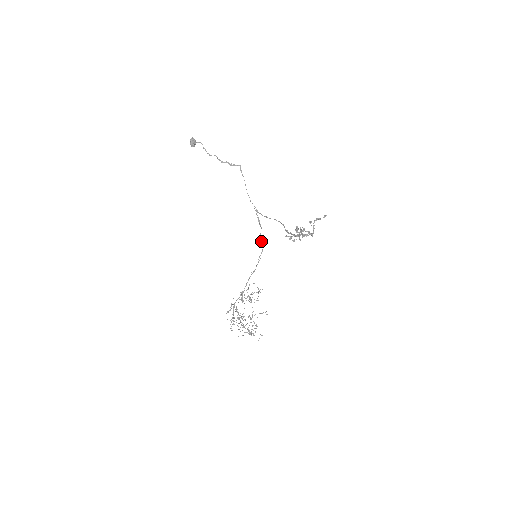
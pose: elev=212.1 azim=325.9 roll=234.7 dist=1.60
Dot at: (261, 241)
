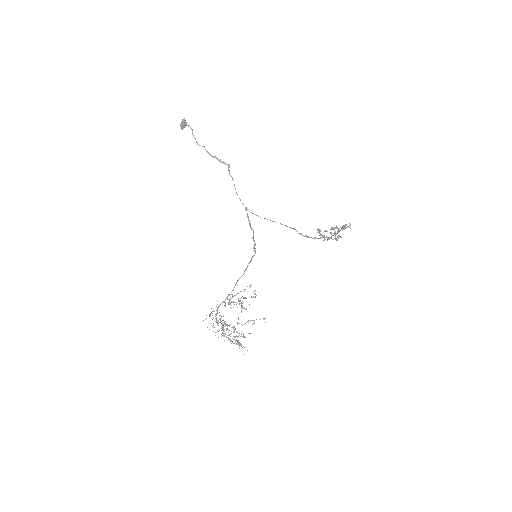
Dot at: (254, 244)
